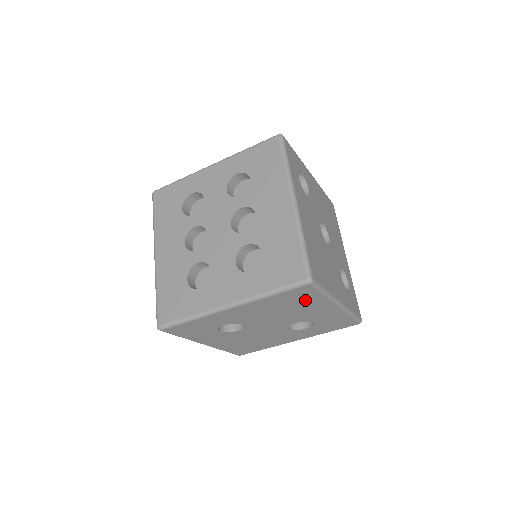
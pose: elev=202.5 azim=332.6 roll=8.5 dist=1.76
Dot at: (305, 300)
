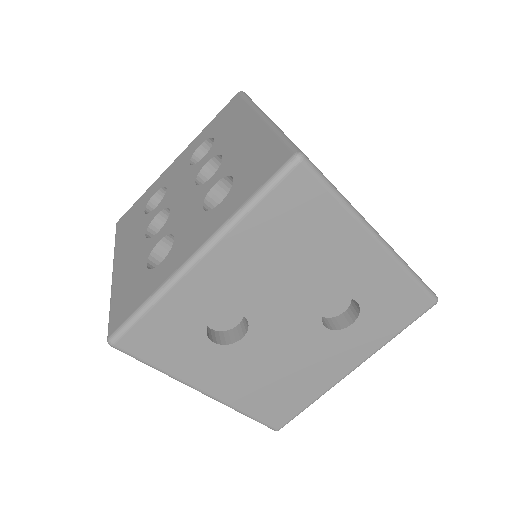
Dot at: (314, 221)
